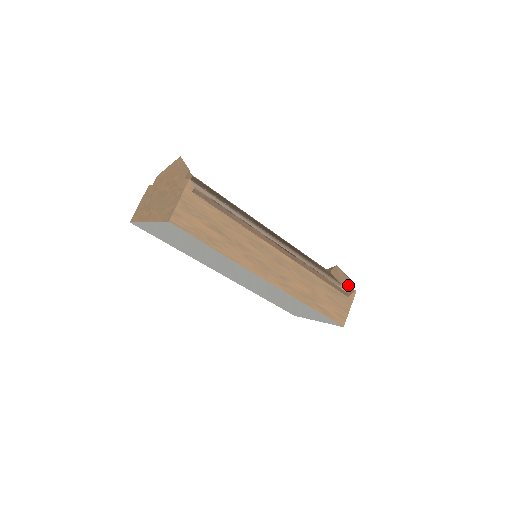
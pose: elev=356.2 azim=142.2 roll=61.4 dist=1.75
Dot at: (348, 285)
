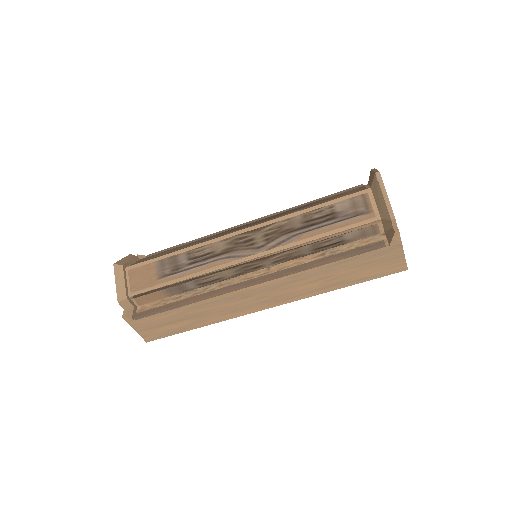
Dot at: (387, 222)
